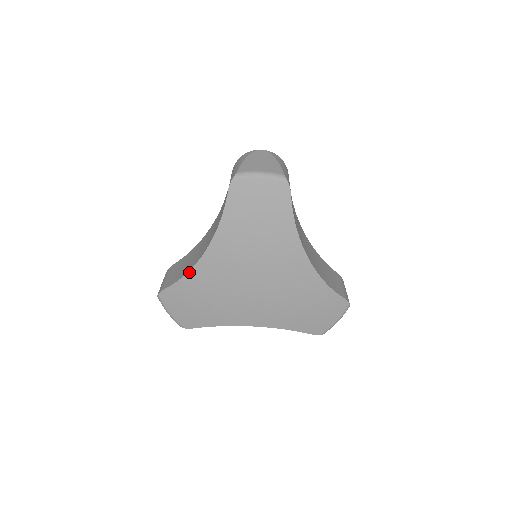
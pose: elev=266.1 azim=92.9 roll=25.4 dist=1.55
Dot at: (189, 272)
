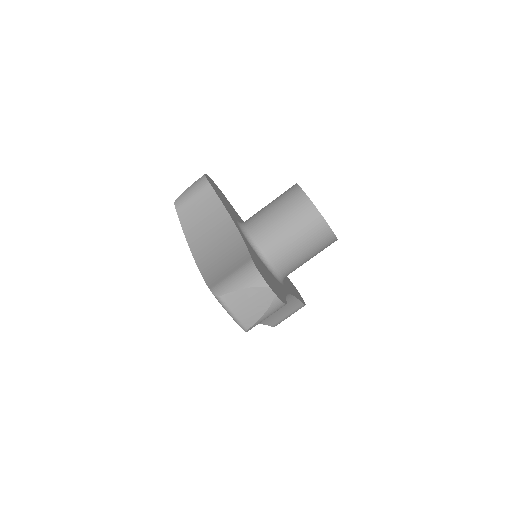
Dot at: (186, 238)
